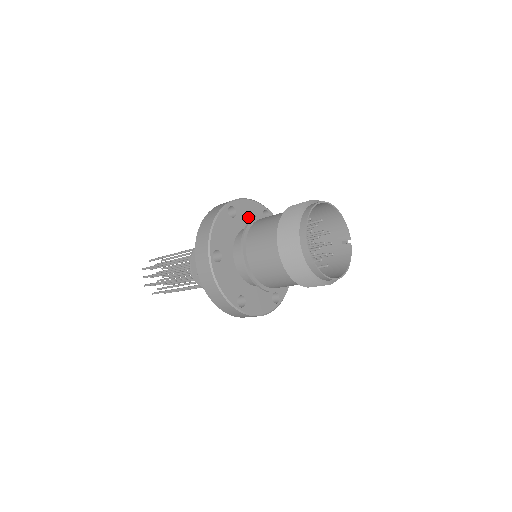
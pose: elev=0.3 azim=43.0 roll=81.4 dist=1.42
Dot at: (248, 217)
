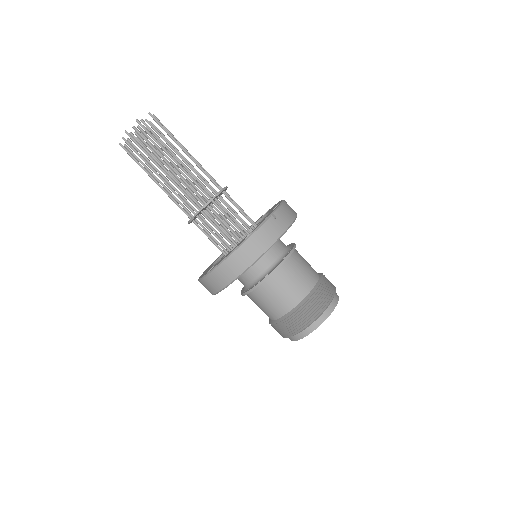
Dot at: occluded
